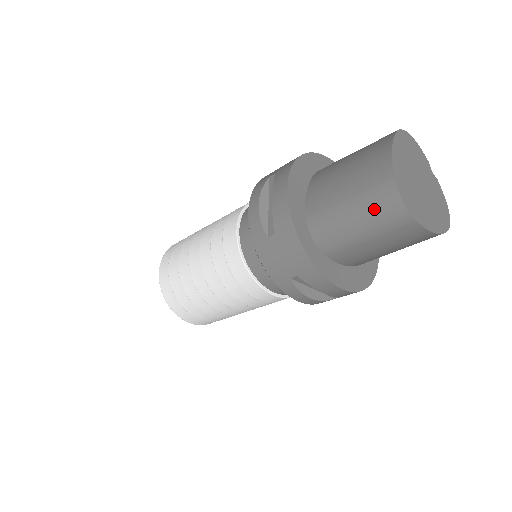
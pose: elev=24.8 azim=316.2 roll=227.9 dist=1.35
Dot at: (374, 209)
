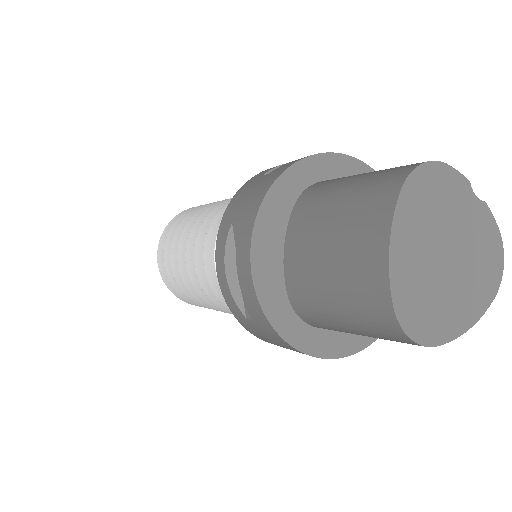
Dot at: (371, 329)
